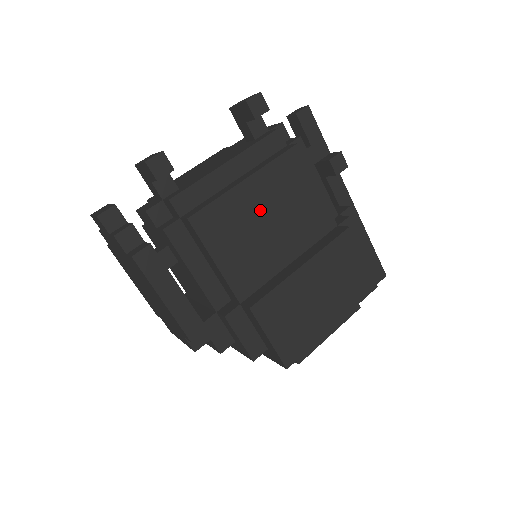
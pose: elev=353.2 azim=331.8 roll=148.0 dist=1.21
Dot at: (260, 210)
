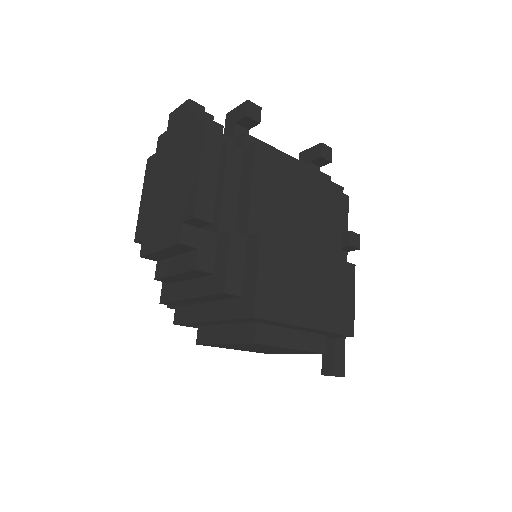
Dot at: (300, 194)
